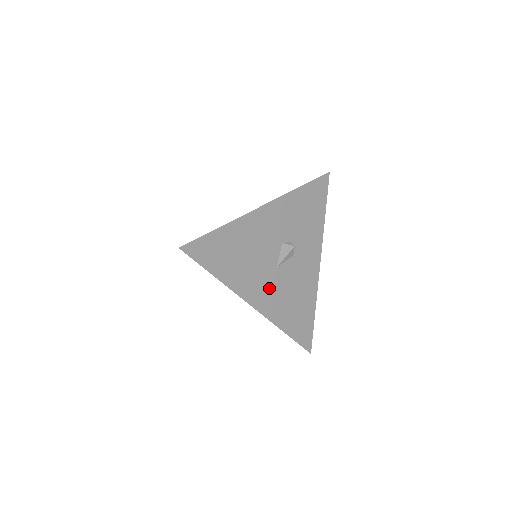
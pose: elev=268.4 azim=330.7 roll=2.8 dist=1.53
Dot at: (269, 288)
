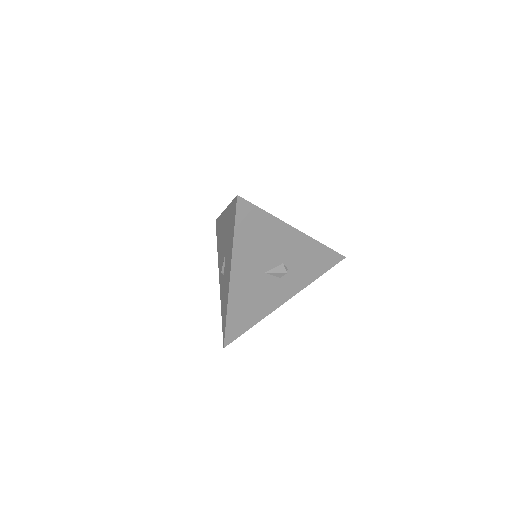
Dot at: (249, 279)
